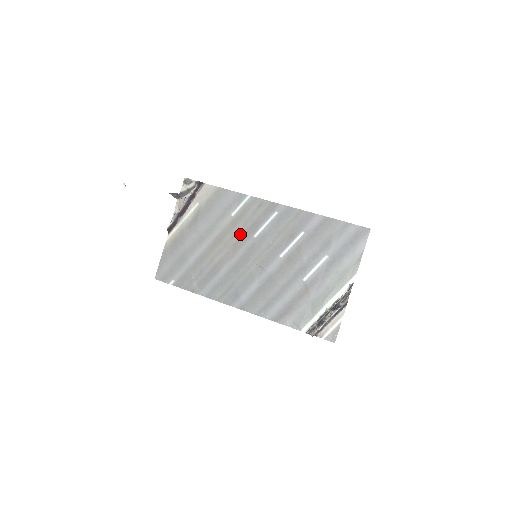
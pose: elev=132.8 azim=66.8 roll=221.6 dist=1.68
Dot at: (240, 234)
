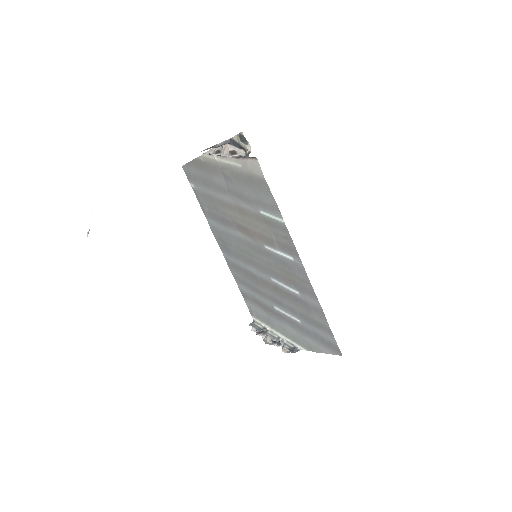
Dot at: (256, 230)
